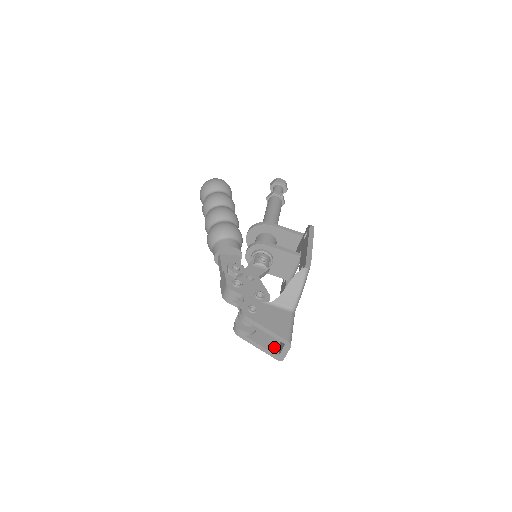
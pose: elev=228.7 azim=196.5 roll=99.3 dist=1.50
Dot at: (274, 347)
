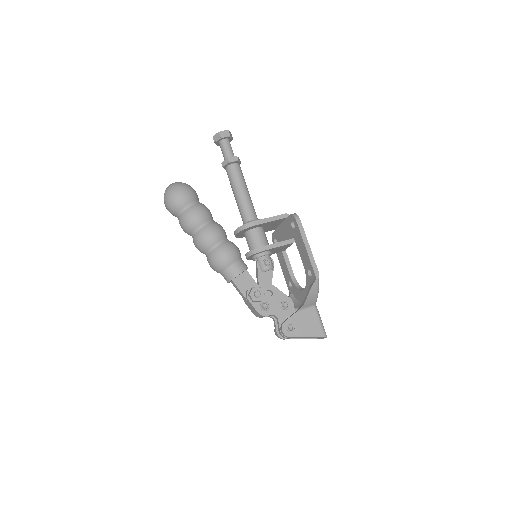
Dot at: occluded
